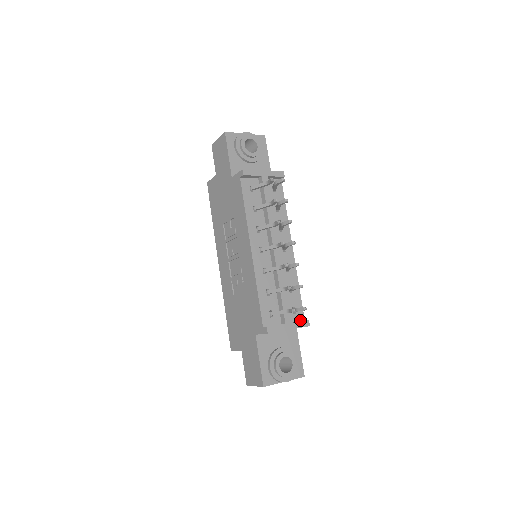
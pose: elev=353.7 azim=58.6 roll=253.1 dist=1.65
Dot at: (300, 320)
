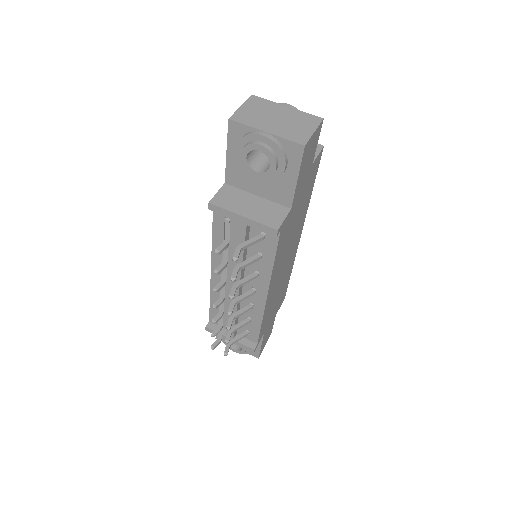
Dot at: (252, 340)
